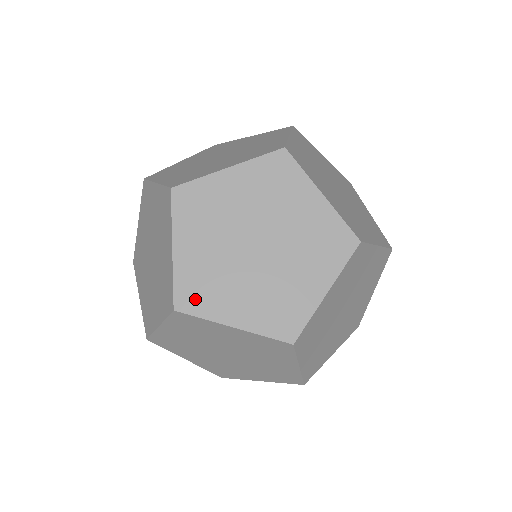
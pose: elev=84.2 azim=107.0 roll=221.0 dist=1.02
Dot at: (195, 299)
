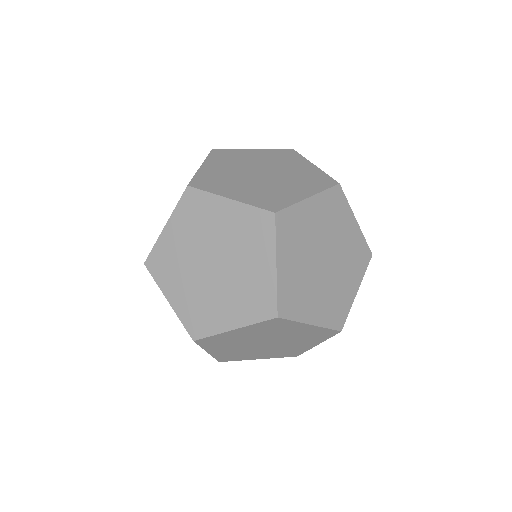
Dot at: (206, 184)
